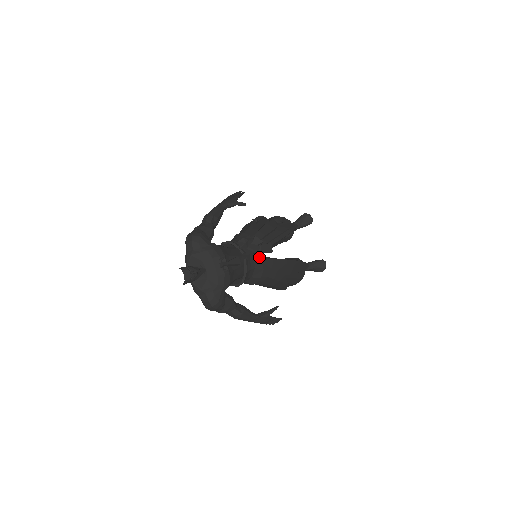
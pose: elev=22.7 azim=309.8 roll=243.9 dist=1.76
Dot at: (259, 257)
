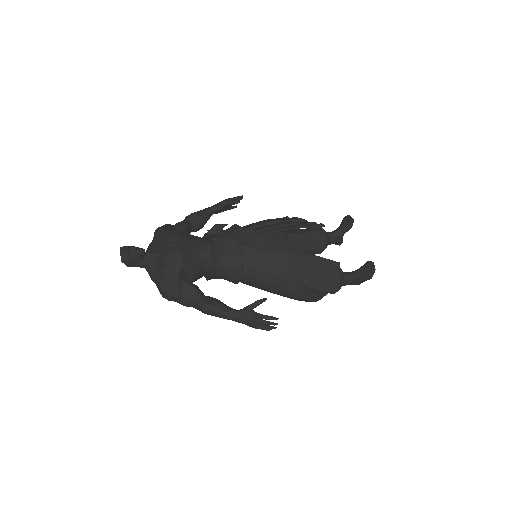
Dot at: (236, 243)
